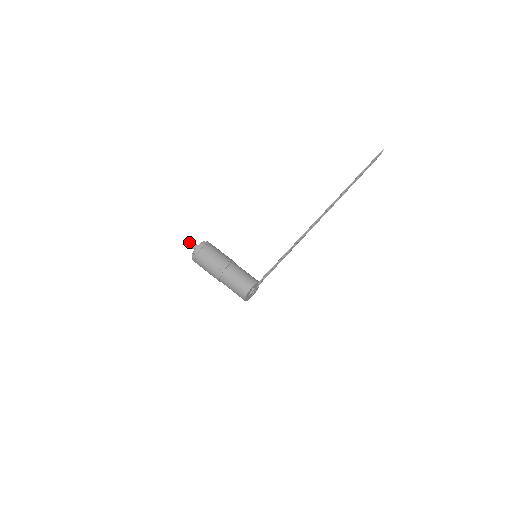
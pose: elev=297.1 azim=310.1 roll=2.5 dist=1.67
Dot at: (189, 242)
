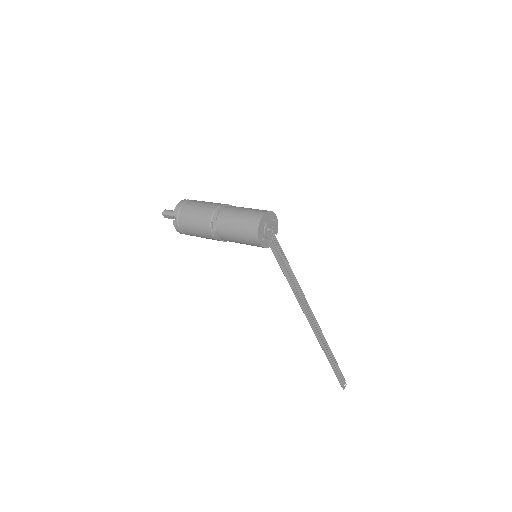
Dot at: (172, 211)
